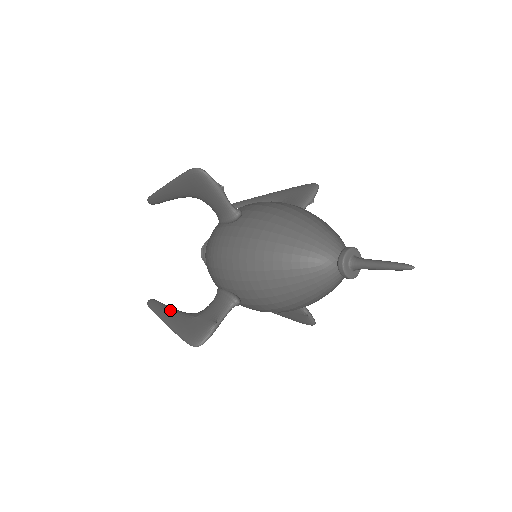
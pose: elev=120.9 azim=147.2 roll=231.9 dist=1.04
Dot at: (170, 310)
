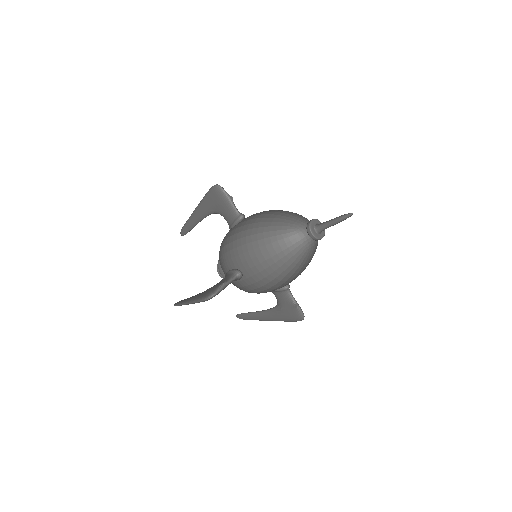
Dot at: occluded
